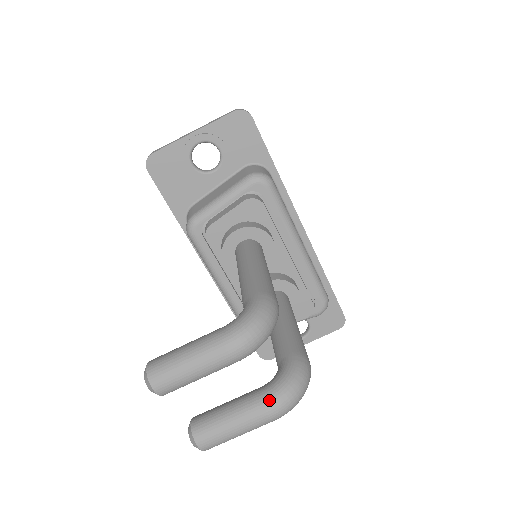
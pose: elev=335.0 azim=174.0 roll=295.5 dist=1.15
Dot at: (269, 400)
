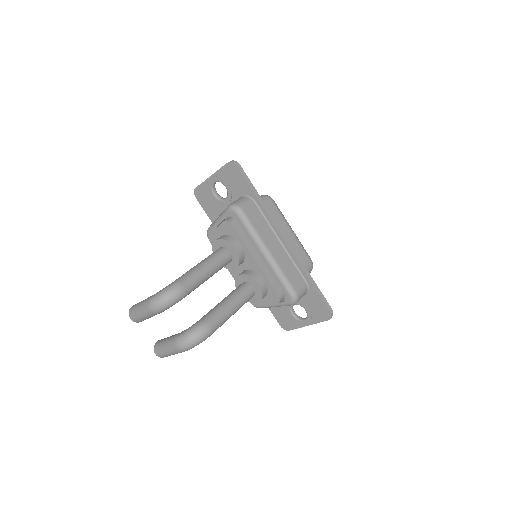
Dot at: (175, 339)
